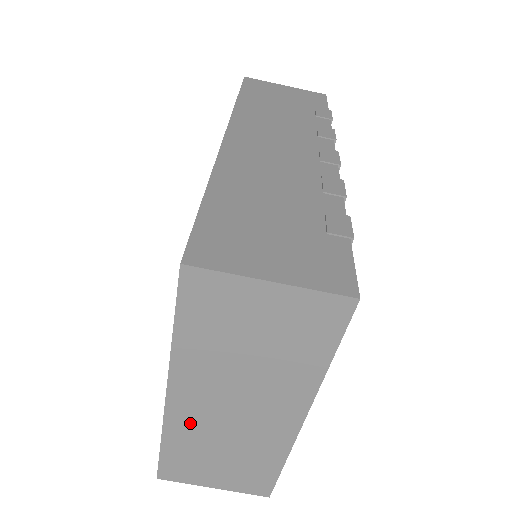
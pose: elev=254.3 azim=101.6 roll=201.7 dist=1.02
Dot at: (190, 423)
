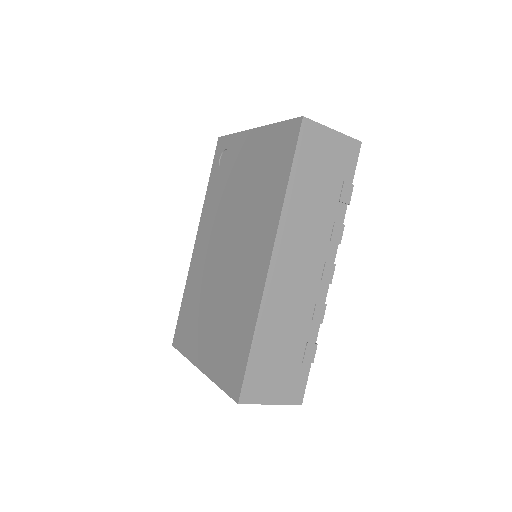
Dot at: occluded
